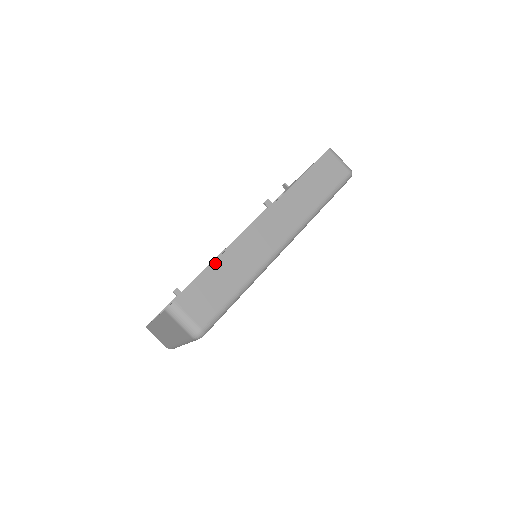
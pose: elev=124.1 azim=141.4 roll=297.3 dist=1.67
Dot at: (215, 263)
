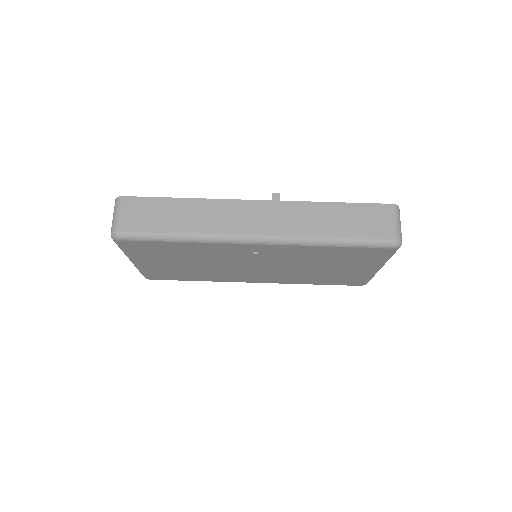
Dot at: (181, 199)
